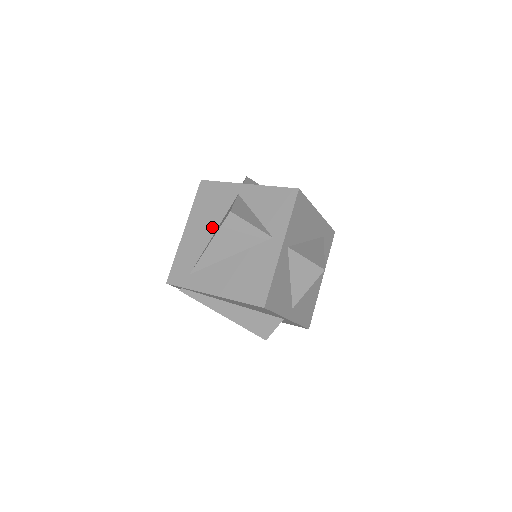
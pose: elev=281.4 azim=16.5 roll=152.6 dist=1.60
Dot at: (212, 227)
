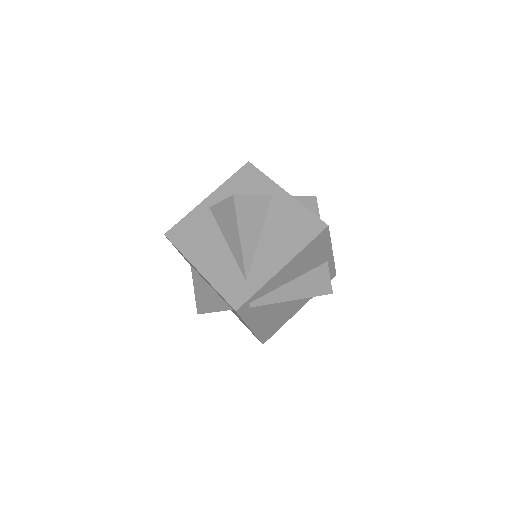
Dot at: (219, 242)
